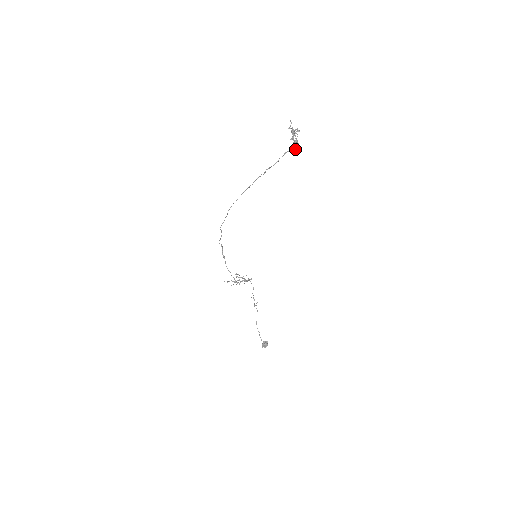
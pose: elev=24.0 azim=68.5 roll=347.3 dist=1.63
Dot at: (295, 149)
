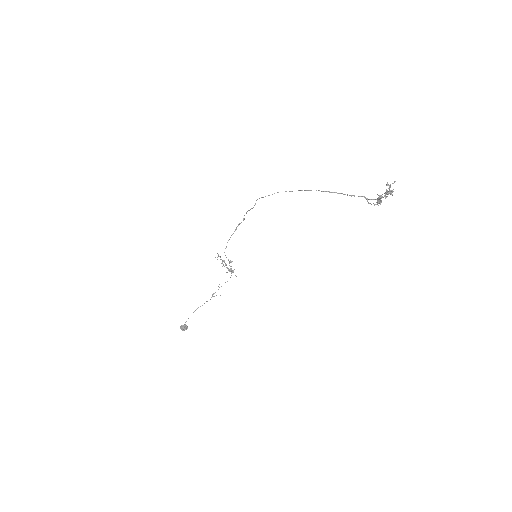
Dot at: (373, 203)
